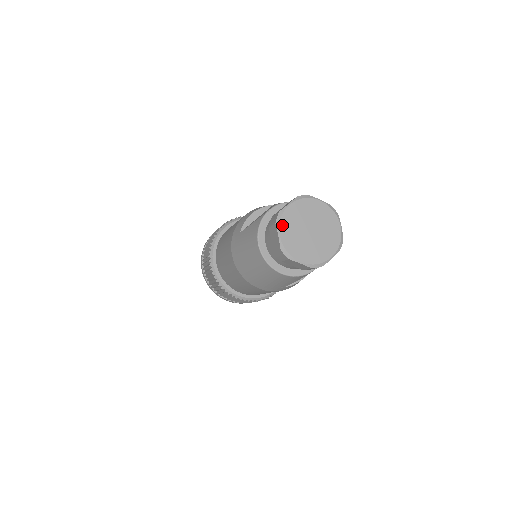
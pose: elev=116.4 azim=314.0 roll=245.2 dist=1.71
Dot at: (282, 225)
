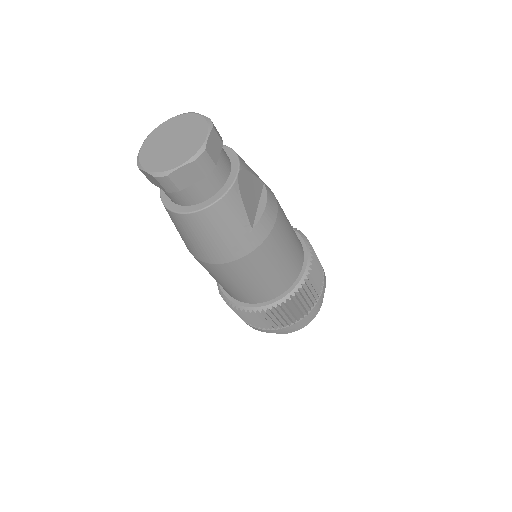
Dot at: (143, 163)
